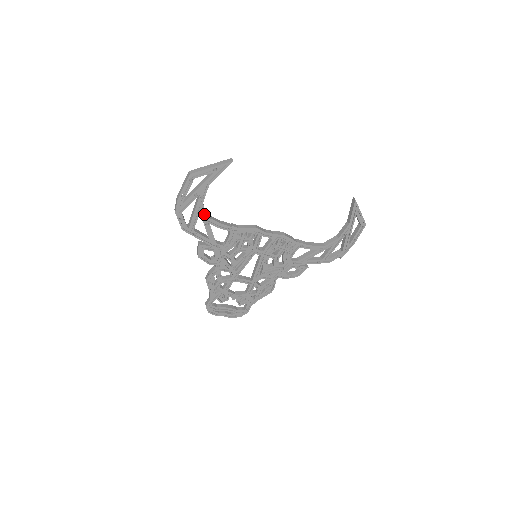
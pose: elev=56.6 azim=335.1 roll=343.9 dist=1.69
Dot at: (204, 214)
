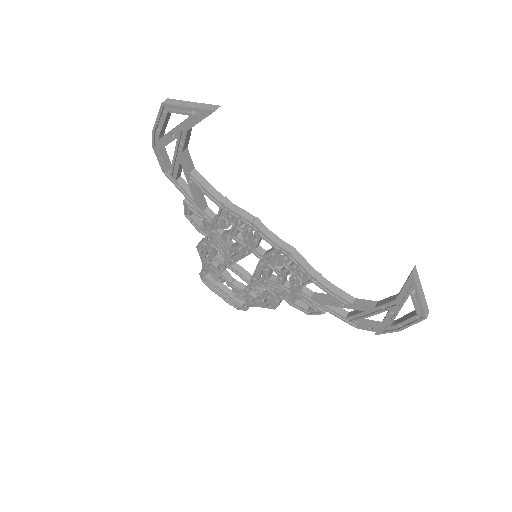
Dot at: (187, 167)
